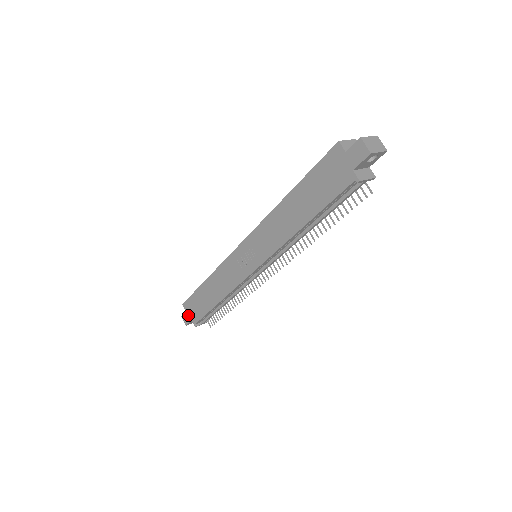
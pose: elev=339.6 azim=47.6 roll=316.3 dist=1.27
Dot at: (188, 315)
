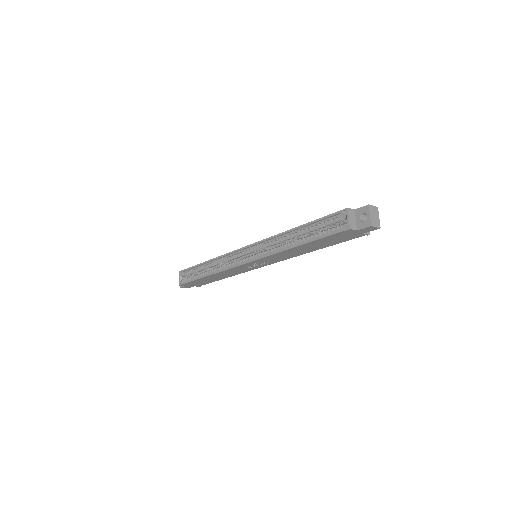
Dot at: (189, 286)
